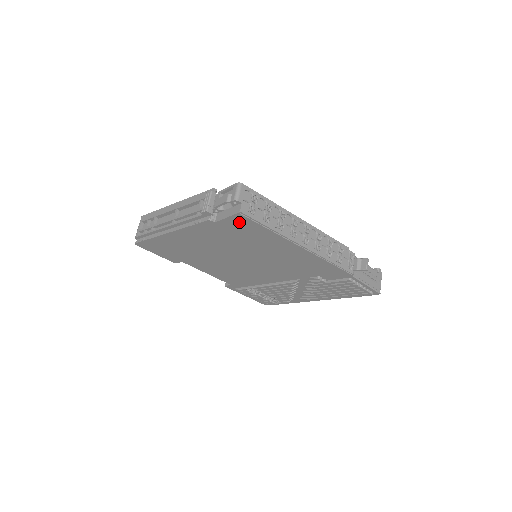
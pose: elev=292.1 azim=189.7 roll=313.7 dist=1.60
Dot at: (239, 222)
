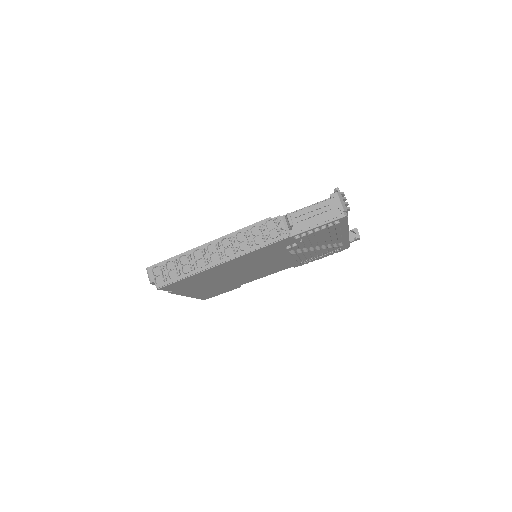
Dot at: (172, 286)
